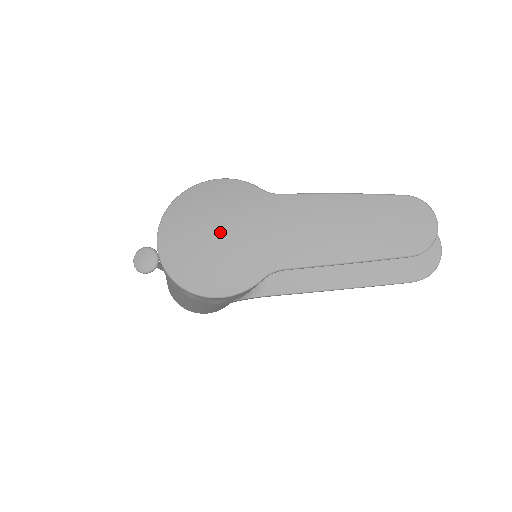
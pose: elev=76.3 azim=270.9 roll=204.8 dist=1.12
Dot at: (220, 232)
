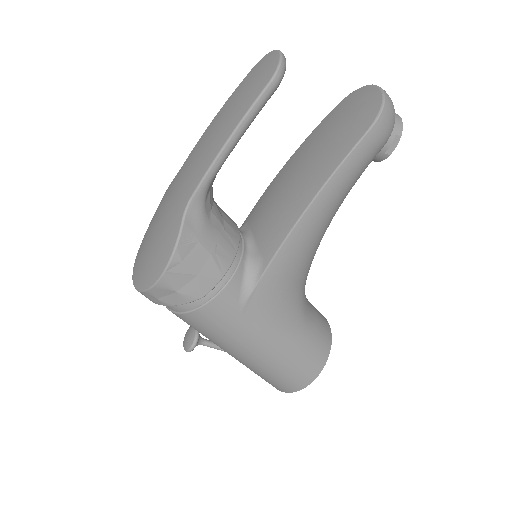
Dot at: (156, 227)
